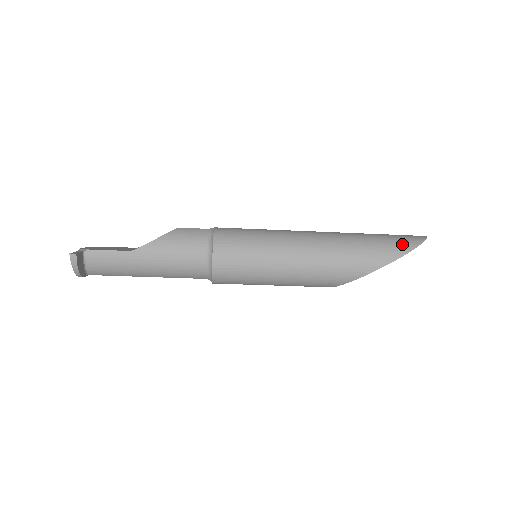
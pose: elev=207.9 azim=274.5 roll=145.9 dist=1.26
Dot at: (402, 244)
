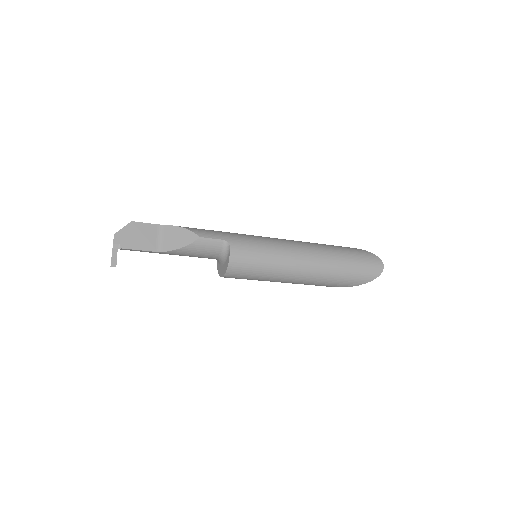
Dot at: (361, 280)
